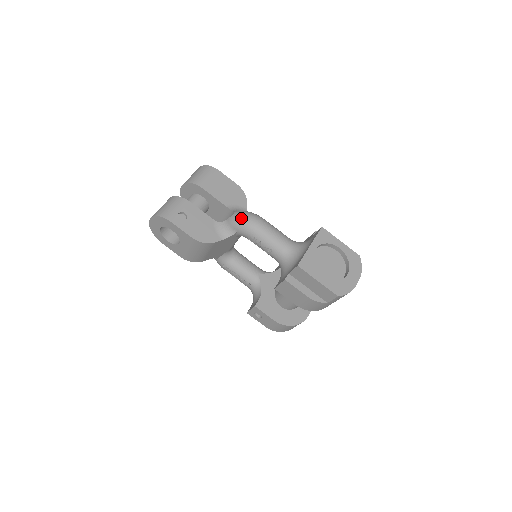
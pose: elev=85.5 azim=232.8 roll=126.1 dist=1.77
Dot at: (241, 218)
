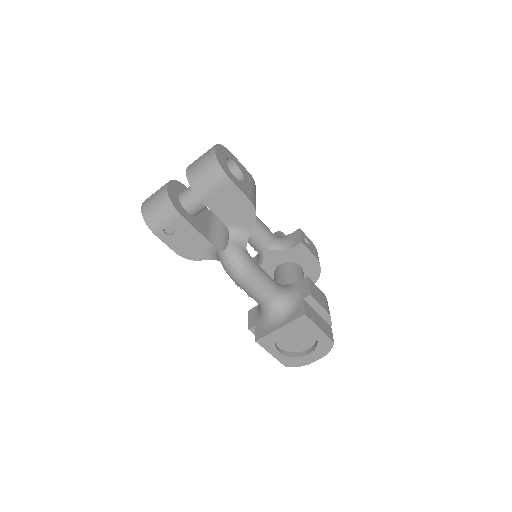
Dot at: (226, 265)
